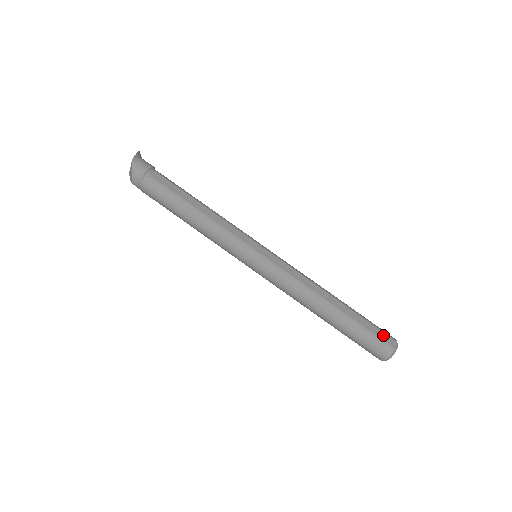
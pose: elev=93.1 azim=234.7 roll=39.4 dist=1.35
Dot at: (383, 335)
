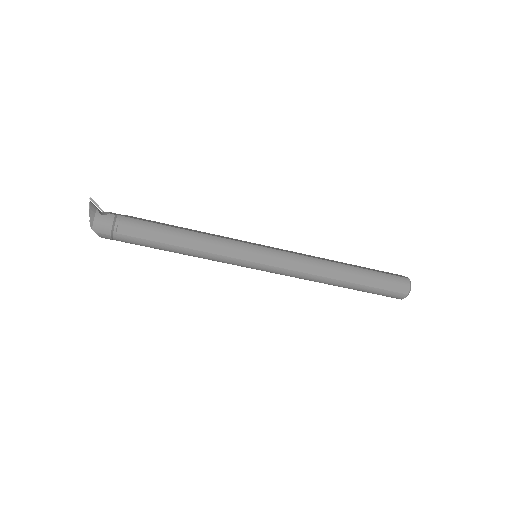
Dot at: (395, 287)
